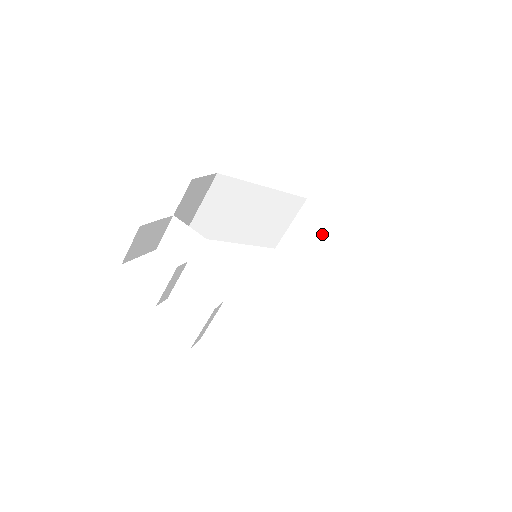
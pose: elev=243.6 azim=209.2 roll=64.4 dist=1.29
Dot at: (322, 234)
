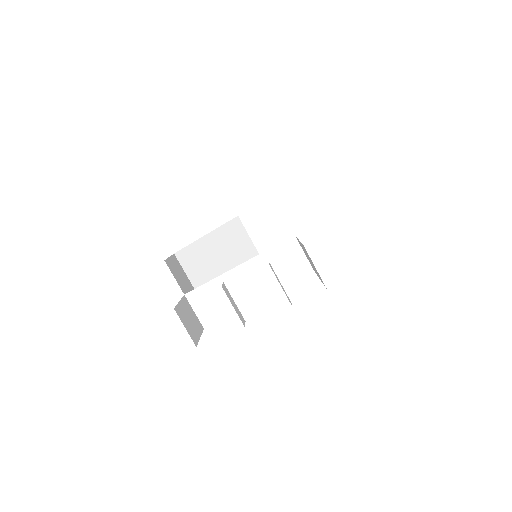
Dot at: (272, 215)
